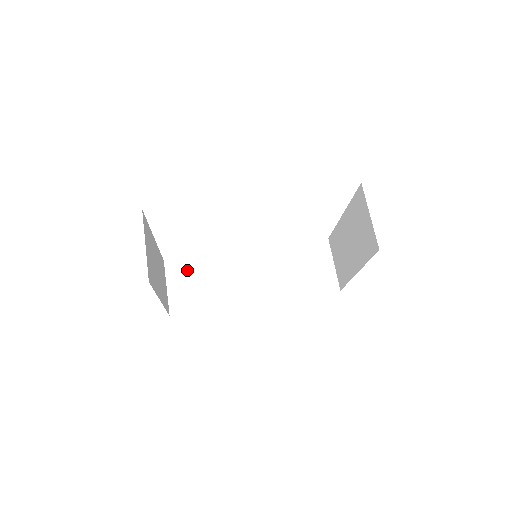
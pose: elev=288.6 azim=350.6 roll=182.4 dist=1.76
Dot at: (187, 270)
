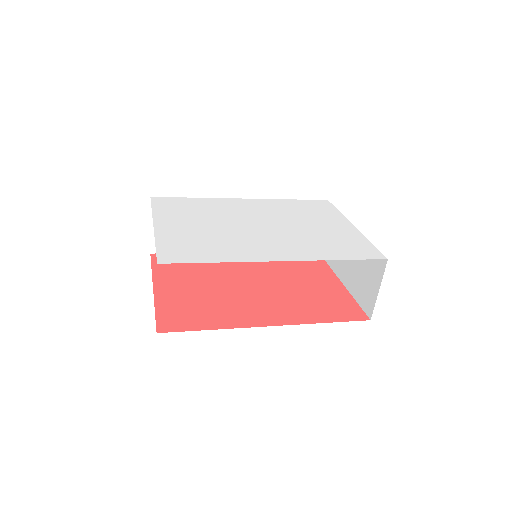
Dot at: occluded
